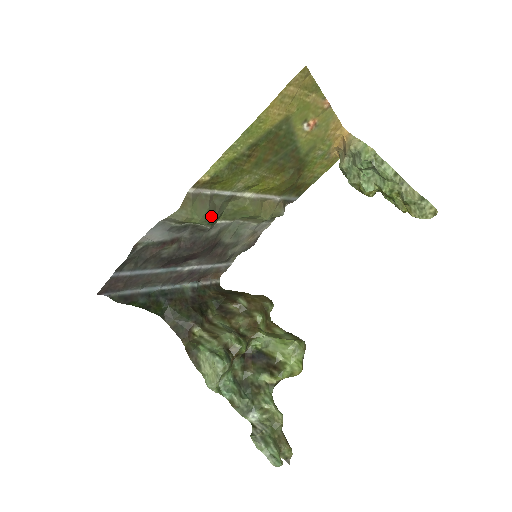
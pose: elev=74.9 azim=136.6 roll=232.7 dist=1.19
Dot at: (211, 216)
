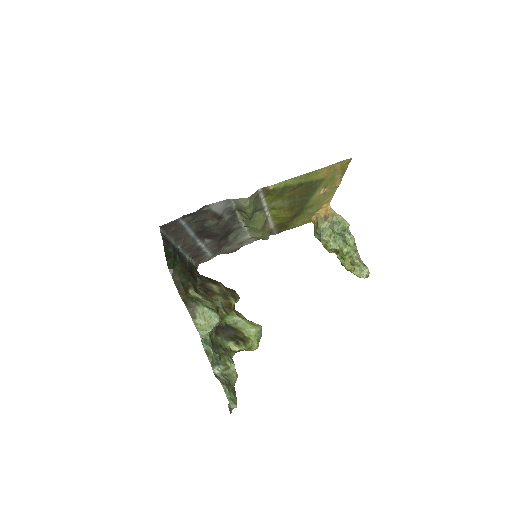
Dot at: occluded
